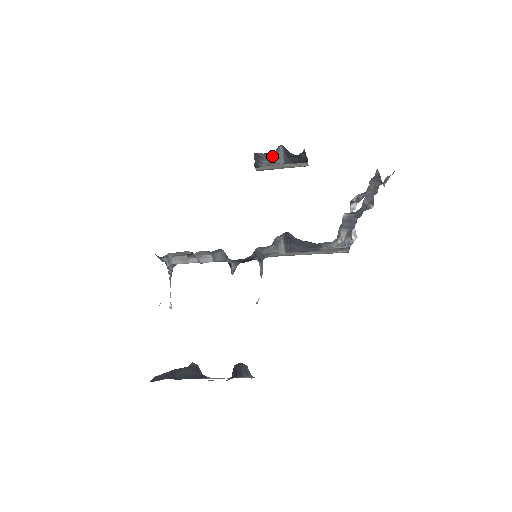
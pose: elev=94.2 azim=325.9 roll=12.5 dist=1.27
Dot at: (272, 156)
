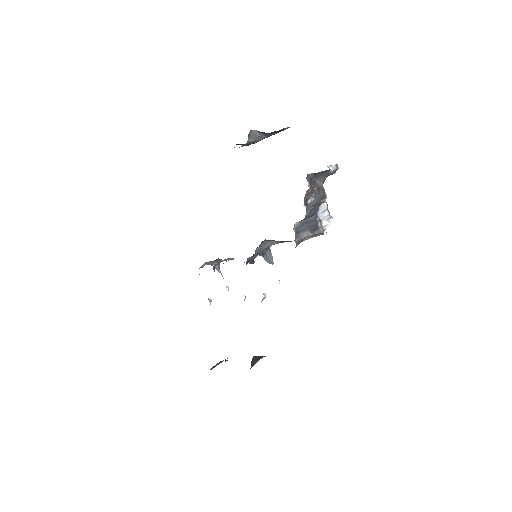
Dot at: (249, 142)
